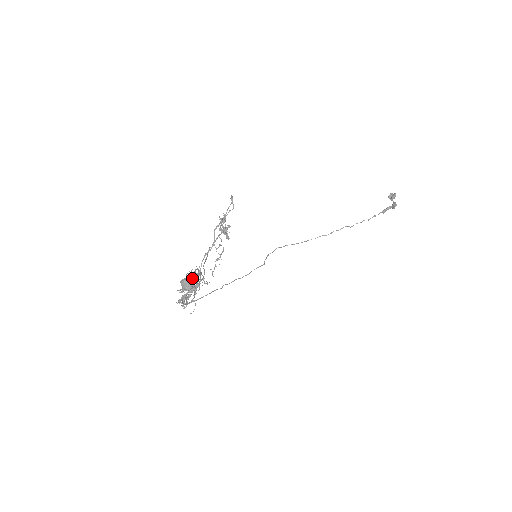
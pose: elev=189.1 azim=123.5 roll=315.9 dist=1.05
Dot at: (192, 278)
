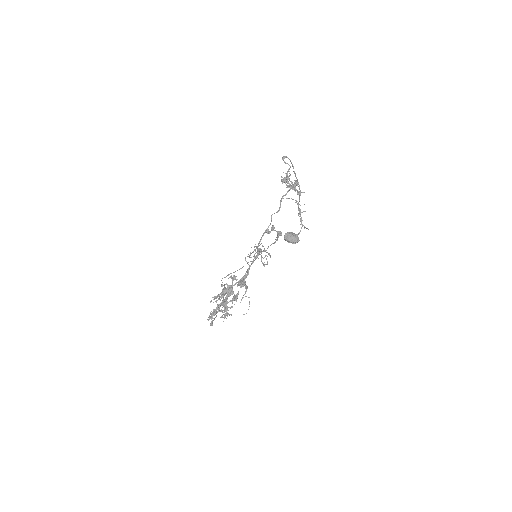
Dot at: occluded
